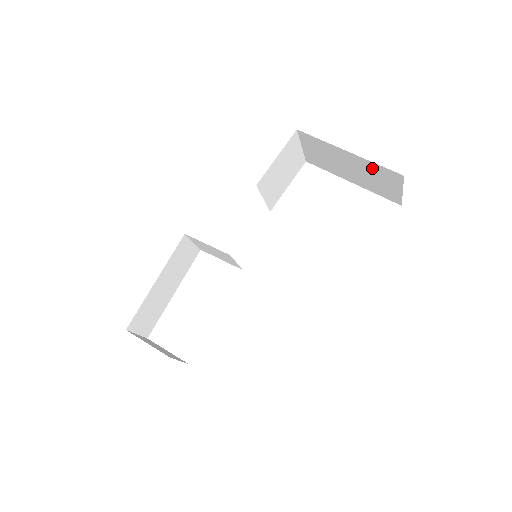
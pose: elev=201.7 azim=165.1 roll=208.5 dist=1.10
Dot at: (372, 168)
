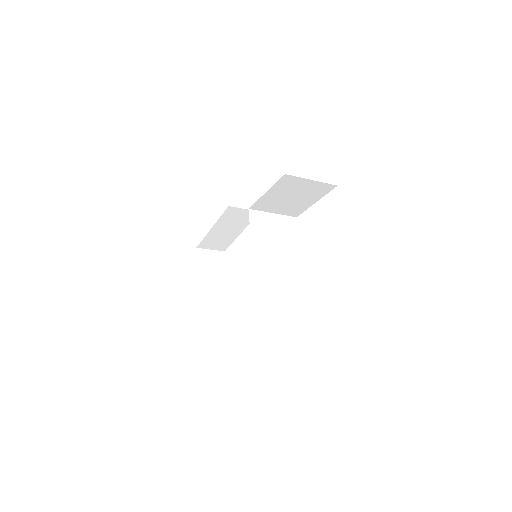
Dot at: occluded
